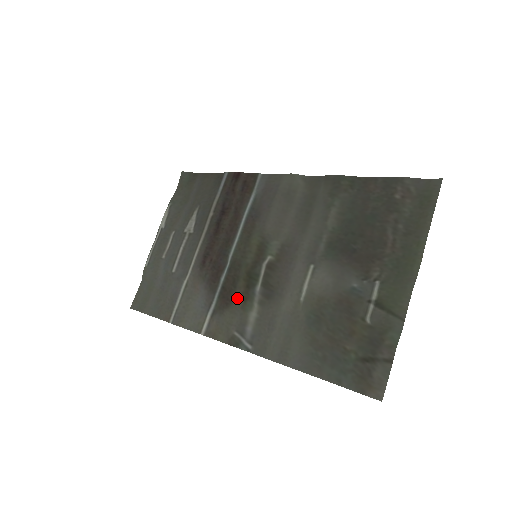
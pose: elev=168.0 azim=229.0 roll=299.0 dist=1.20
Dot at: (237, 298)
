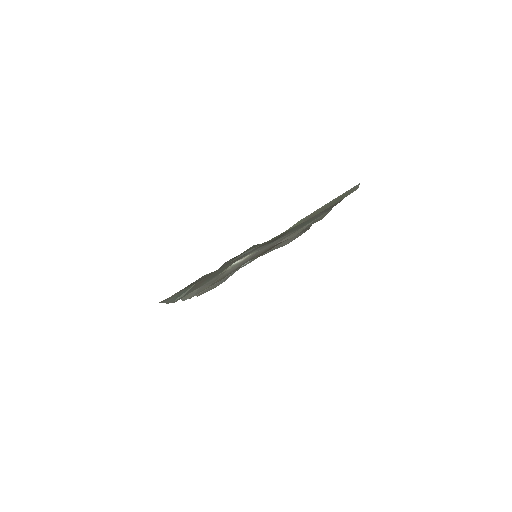
Dot at: (222, 278)
